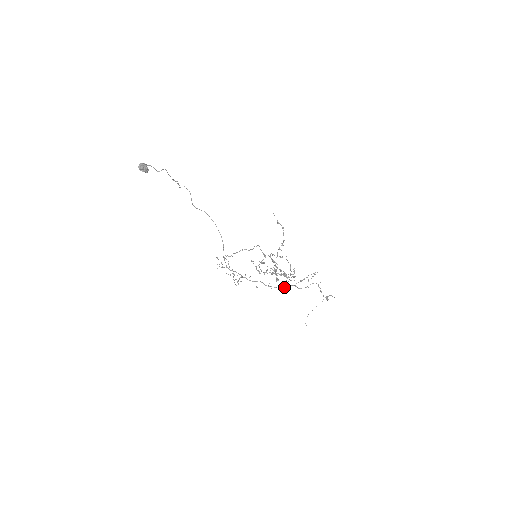
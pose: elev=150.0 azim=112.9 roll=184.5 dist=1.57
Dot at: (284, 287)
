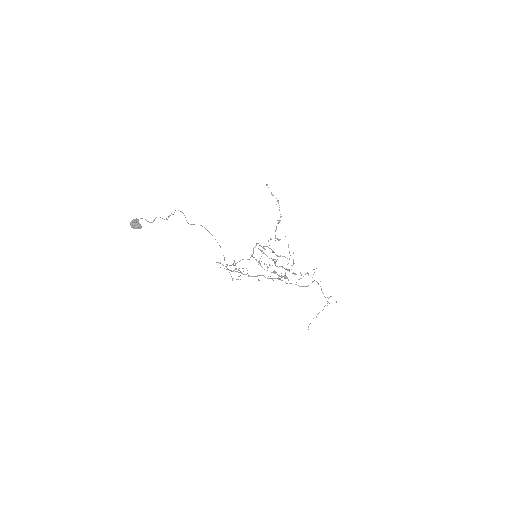
Dot at: occluded
